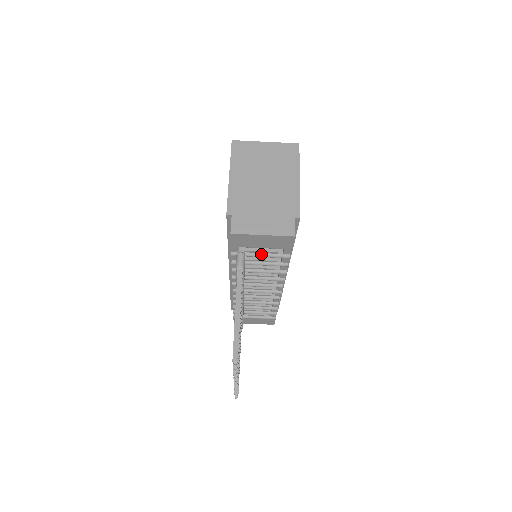
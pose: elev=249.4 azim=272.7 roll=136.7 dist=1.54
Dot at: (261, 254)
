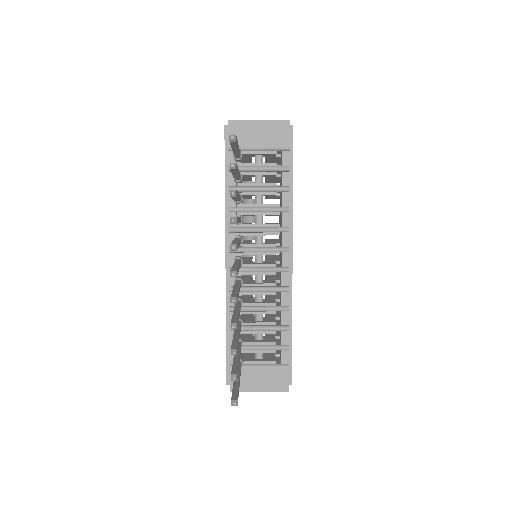
Dot at: (259, 166)
